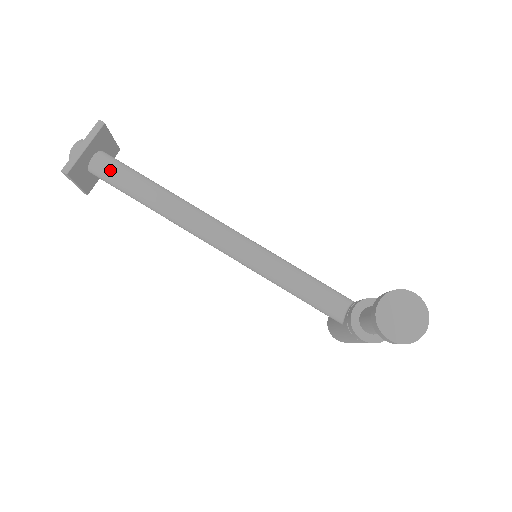
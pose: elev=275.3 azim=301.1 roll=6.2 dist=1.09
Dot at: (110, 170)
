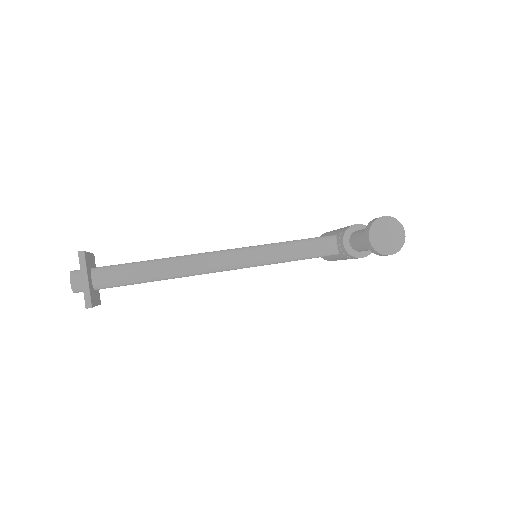
Dot at: (112, 278)
